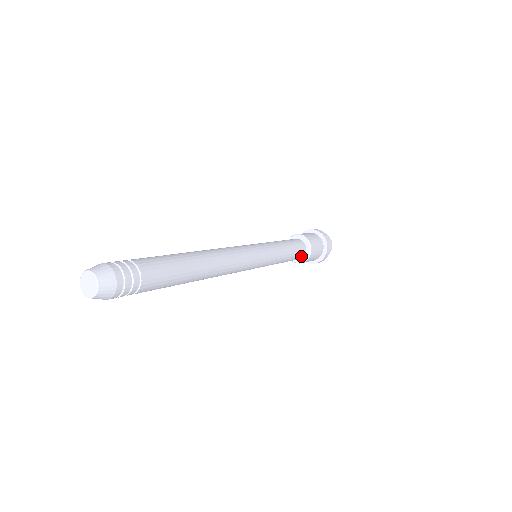
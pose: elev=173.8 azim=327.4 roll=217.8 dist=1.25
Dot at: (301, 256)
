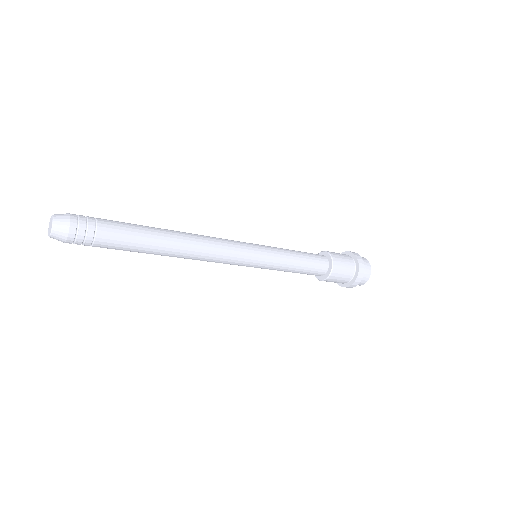
Dot at: (322, 269)
